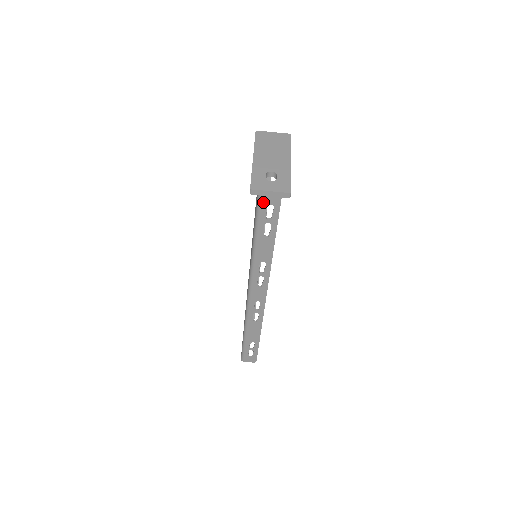
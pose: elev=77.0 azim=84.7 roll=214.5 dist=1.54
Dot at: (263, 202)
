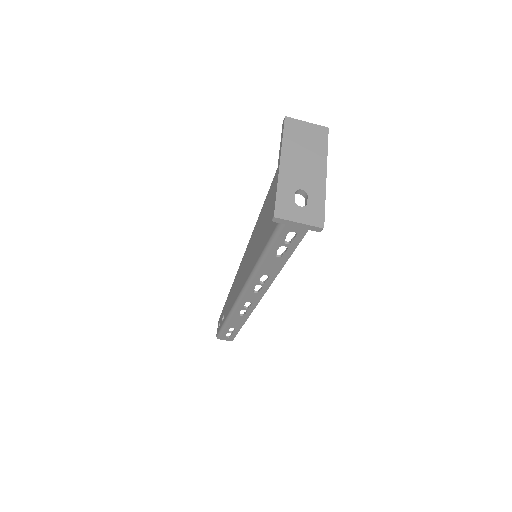
Dot at: (285, 228)
